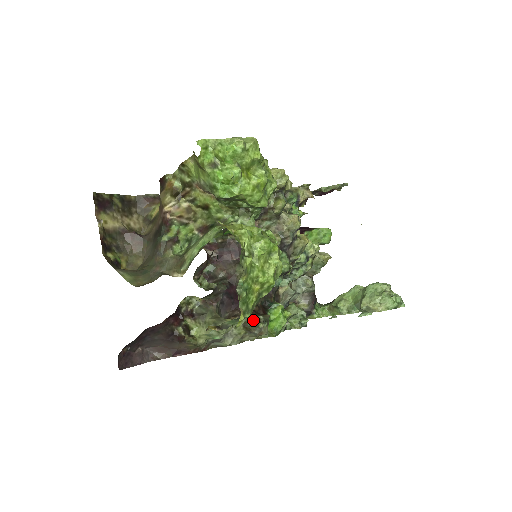
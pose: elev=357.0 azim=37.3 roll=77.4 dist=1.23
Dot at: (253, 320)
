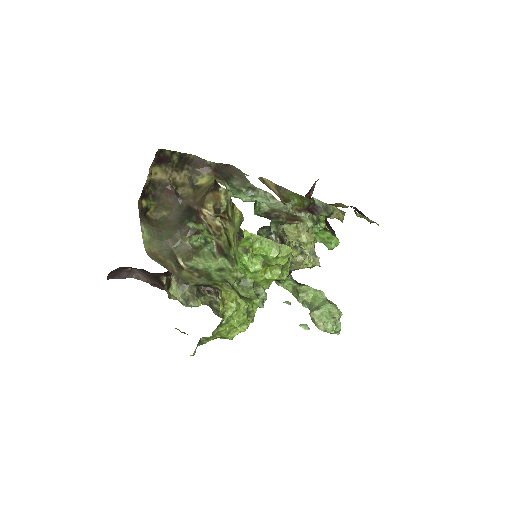
Dot at: (218, 304)
